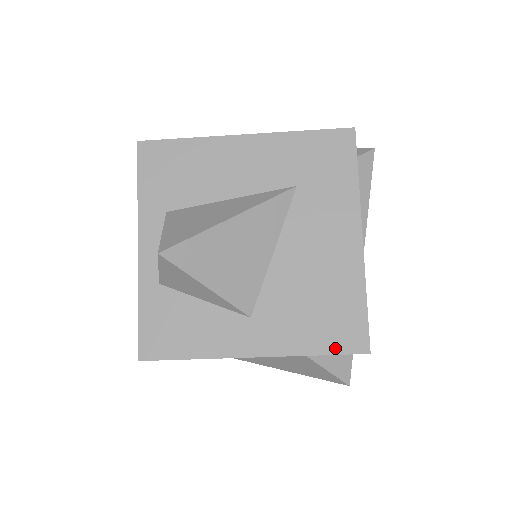
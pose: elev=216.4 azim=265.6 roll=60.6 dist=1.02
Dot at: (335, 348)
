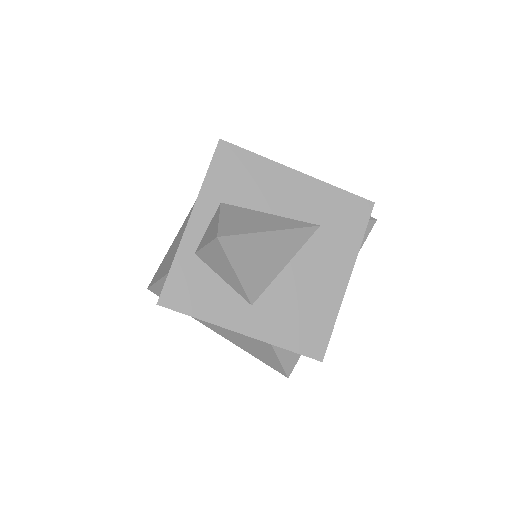
Dot at: (301, 349)
